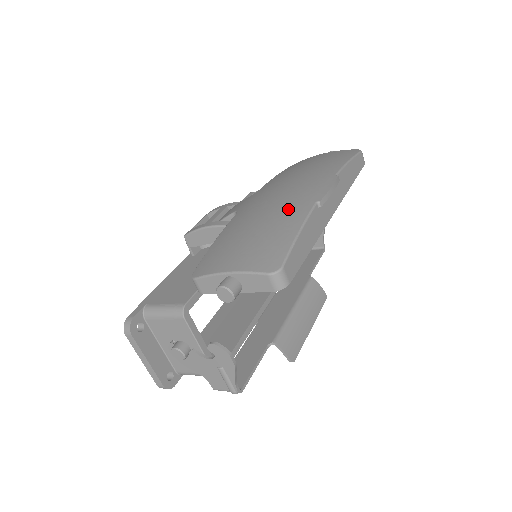
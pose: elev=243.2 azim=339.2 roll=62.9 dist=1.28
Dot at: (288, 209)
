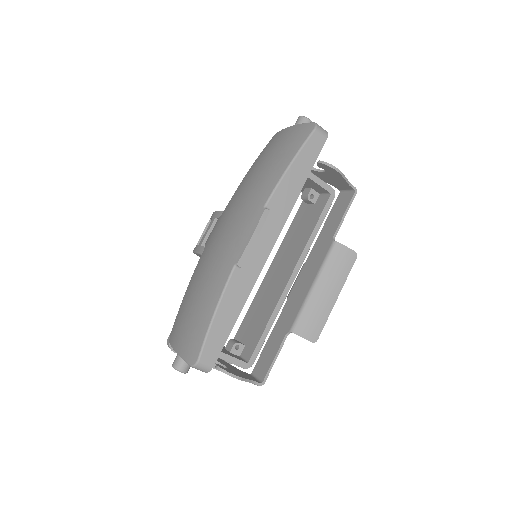
Dot at: (215, 274)
